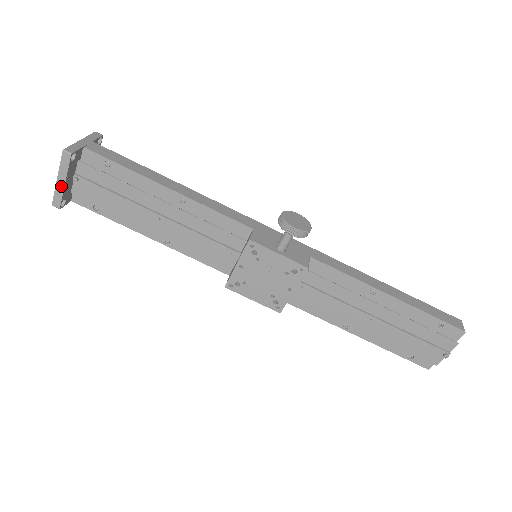
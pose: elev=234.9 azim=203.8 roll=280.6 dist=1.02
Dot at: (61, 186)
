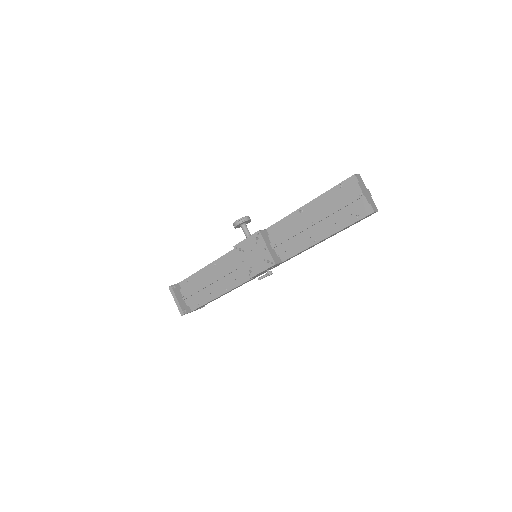
Dot at: (178, 303)
